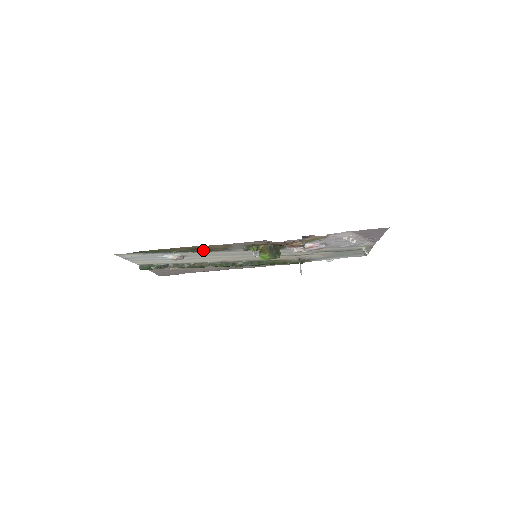
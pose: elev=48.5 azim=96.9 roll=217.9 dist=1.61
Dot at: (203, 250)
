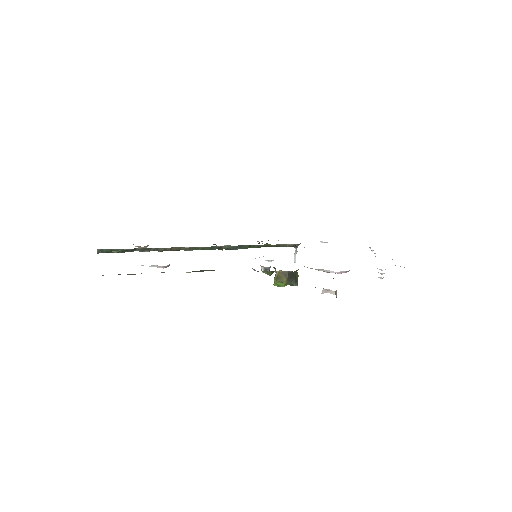
Dot at: (203, 270)
